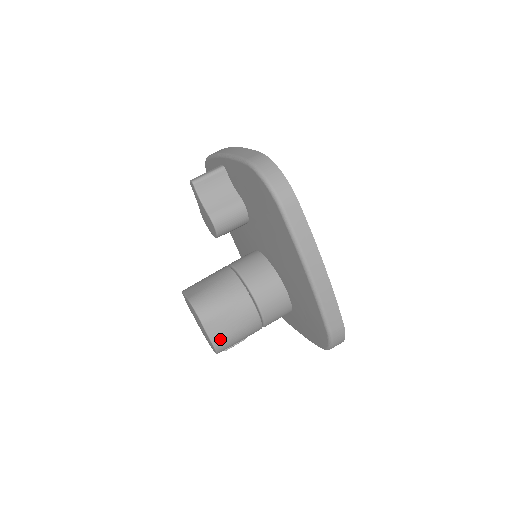
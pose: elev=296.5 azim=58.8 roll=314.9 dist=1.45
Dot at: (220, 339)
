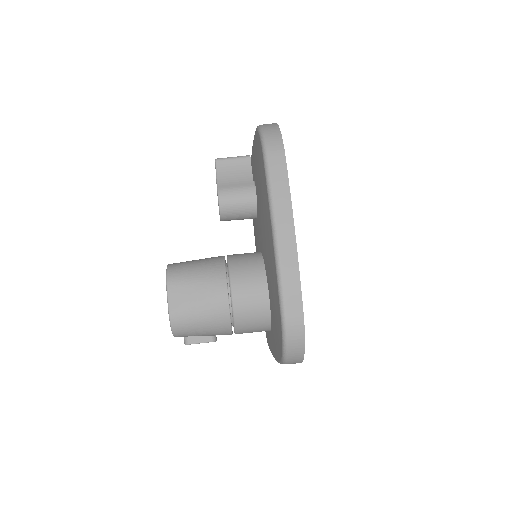
Dot at: (179, 311)
